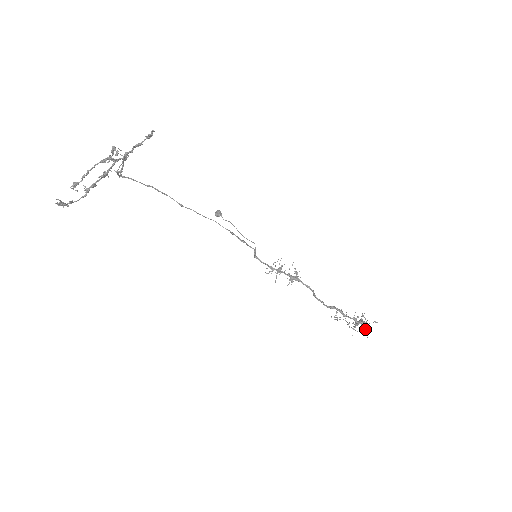
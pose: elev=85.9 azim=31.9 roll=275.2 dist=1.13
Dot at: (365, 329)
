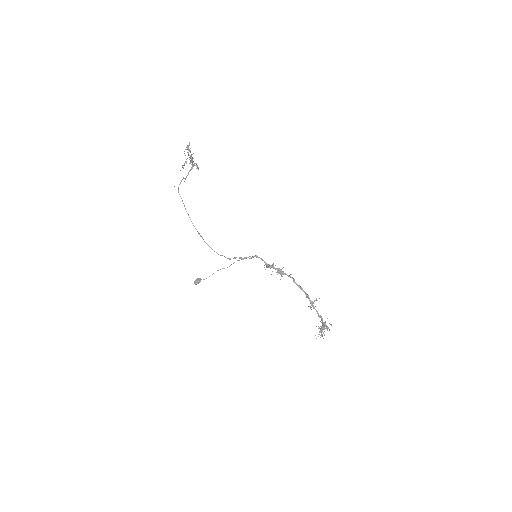
Dot at: occluded
